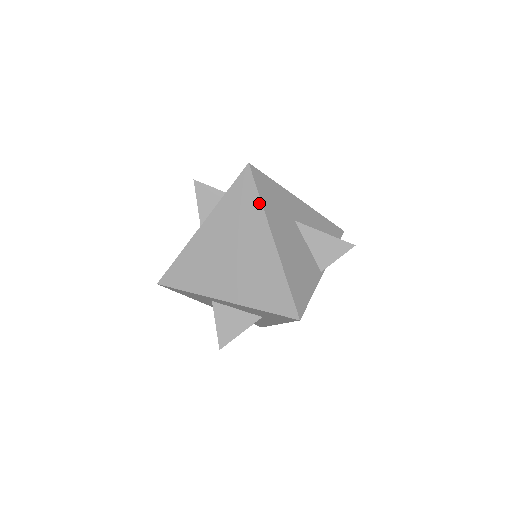
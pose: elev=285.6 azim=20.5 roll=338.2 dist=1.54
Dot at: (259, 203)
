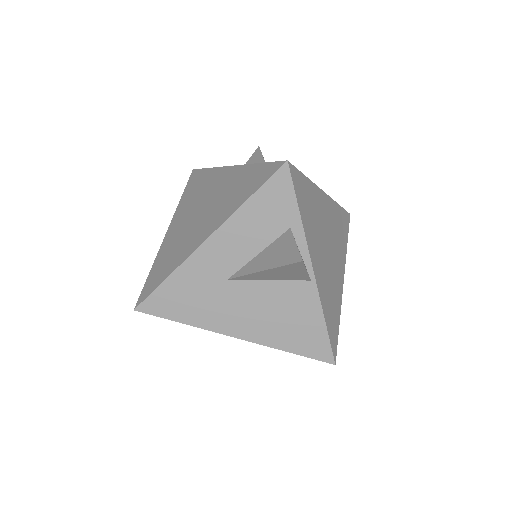
Dot at: (187, 324)
